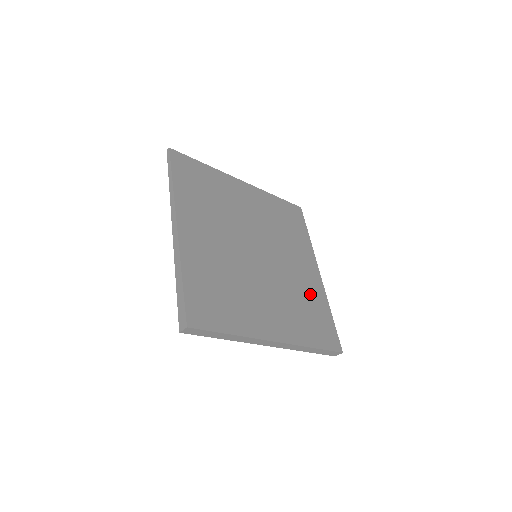
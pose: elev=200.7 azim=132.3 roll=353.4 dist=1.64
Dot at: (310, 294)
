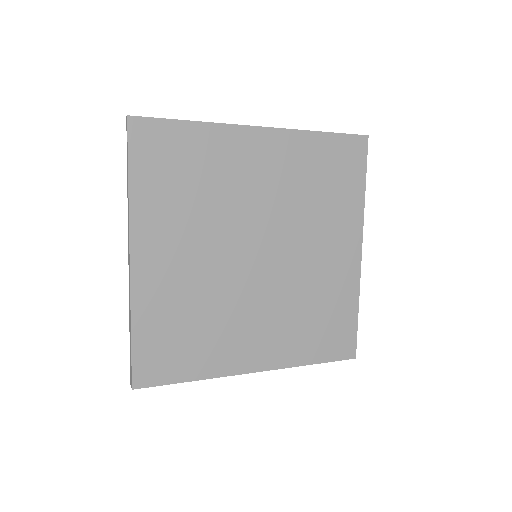
Dot at: (331, 291)
